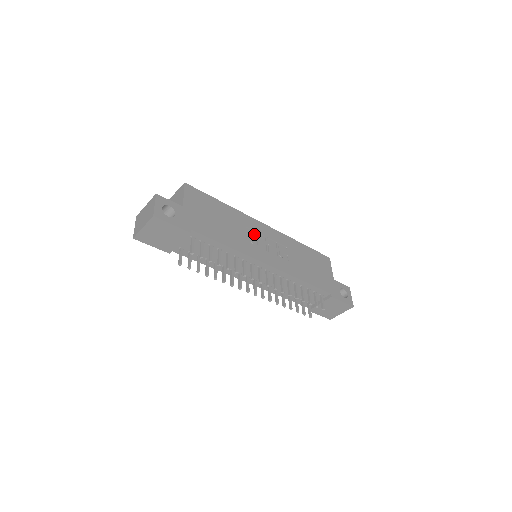
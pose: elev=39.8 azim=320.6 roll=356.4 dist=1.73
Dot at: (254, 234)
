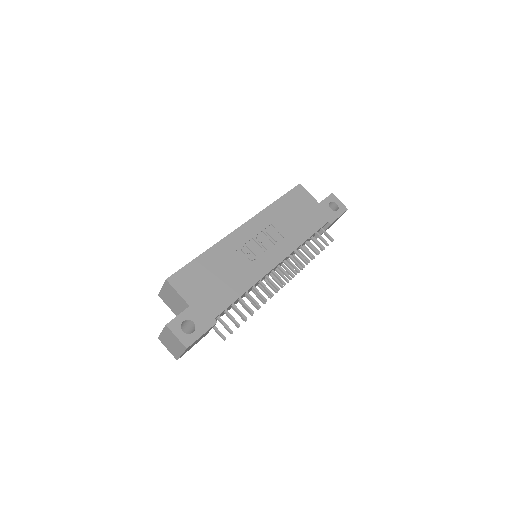
Dot at: (245, 249)
